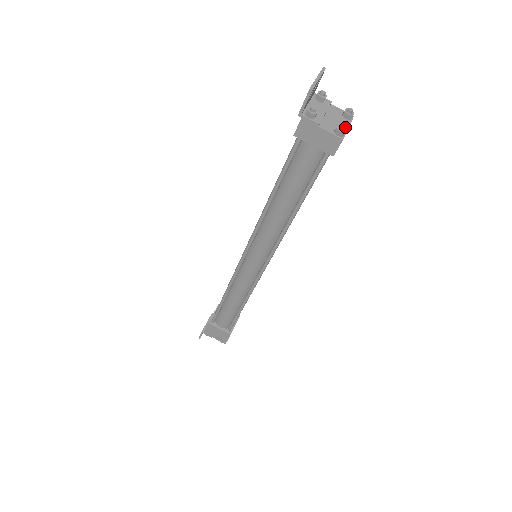
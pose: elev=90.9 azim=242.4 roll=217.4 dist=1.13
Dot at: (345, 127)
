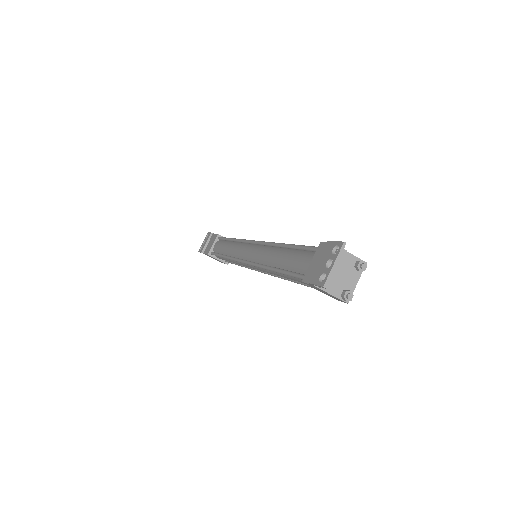
Dot at: (354, 284)
